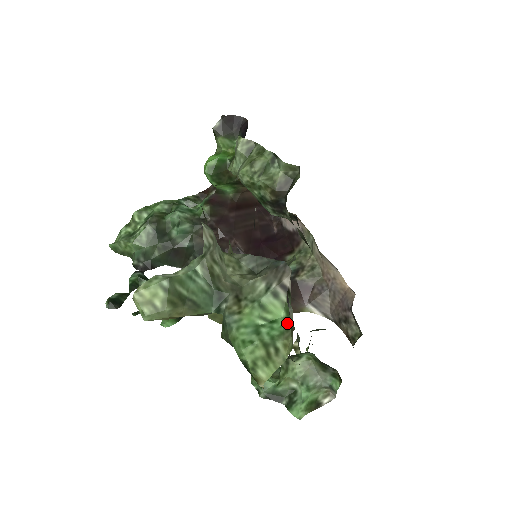
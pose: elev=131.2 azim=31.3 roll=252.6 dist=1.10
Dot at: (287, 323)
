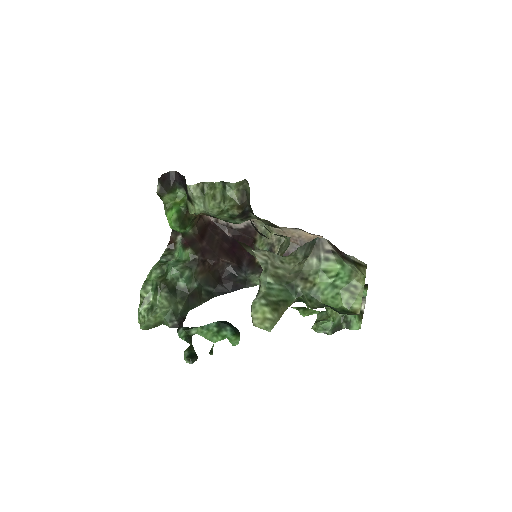
Dot at: (347, 269)
